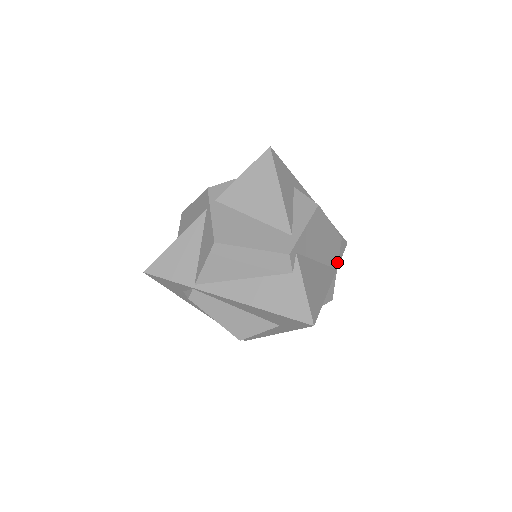
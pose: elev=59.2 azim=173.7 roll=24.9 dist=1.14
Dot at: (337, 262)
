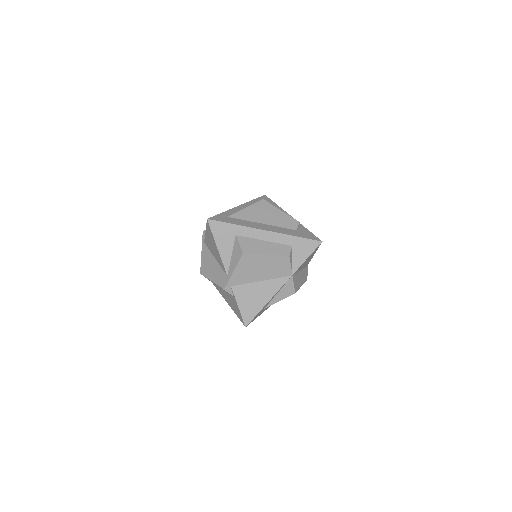
Dot at: (290, 271)
